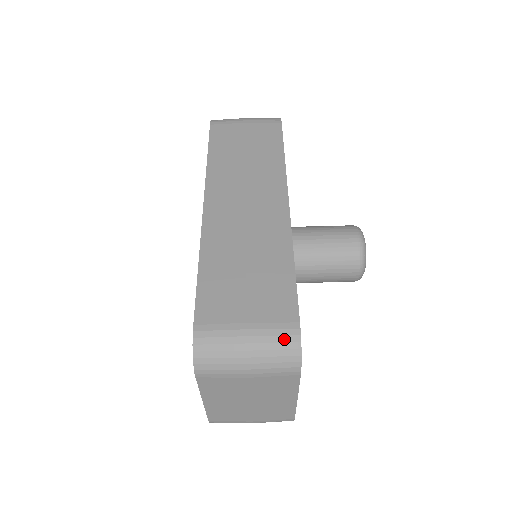
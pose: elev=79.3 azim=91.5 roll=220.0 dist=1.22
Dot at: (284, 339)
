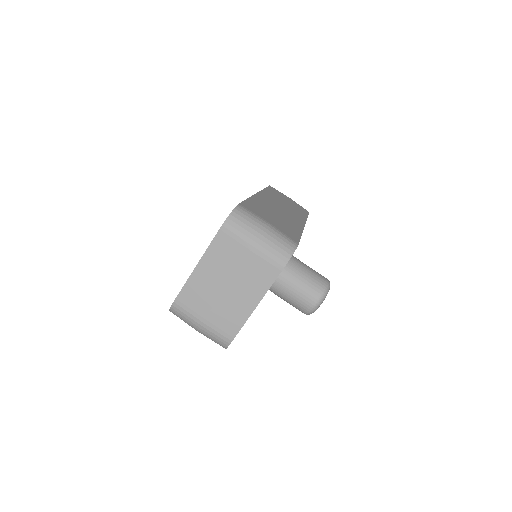
Dot at: (287, 242)
